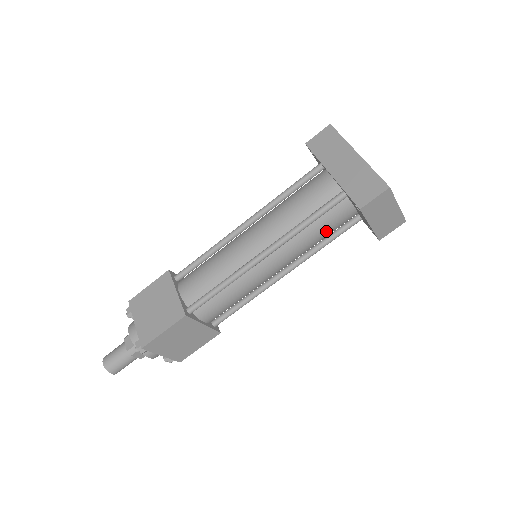
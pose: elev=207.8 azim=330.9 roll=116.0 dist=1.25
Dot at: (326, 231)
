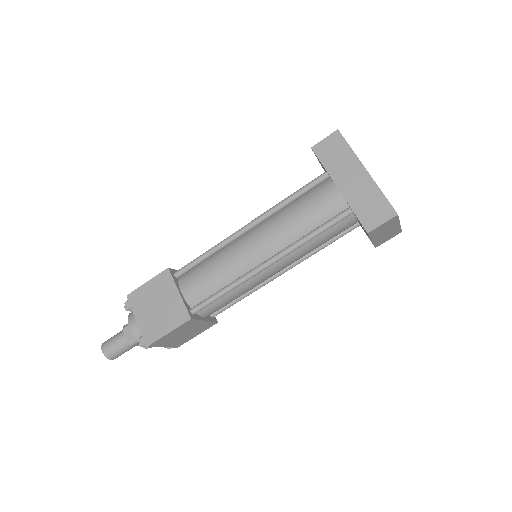
Dot at: (328, 239)
